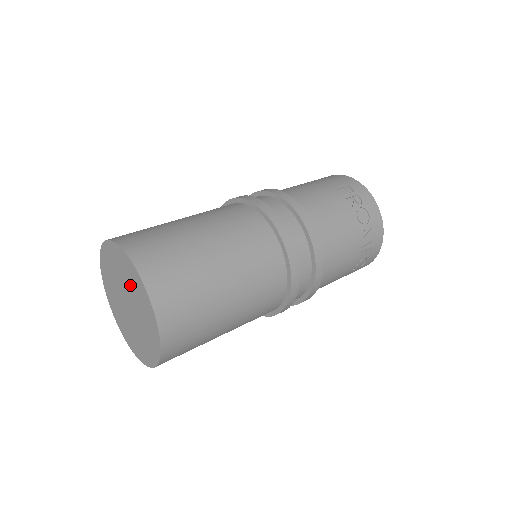
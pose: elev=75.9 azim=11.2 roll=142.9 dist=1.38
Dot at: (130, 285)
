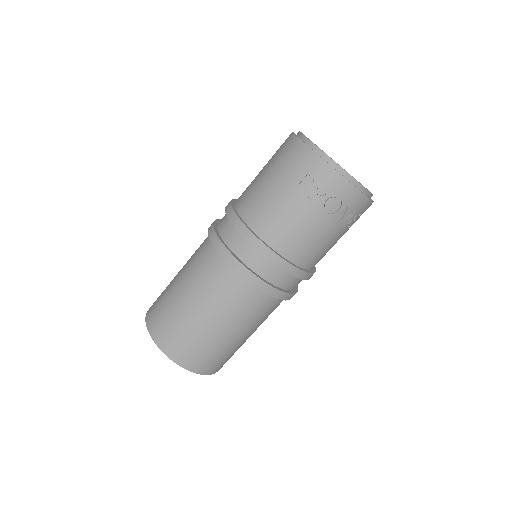
Dot at: occluded
